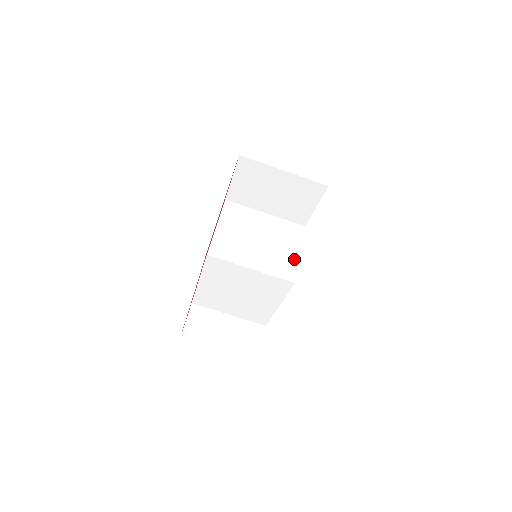
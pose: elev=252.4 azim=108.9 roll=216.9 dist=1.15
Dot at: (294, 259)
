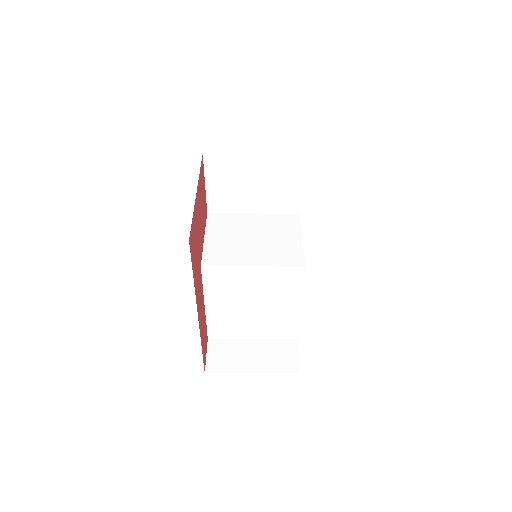
Dot at: (297, 245)
